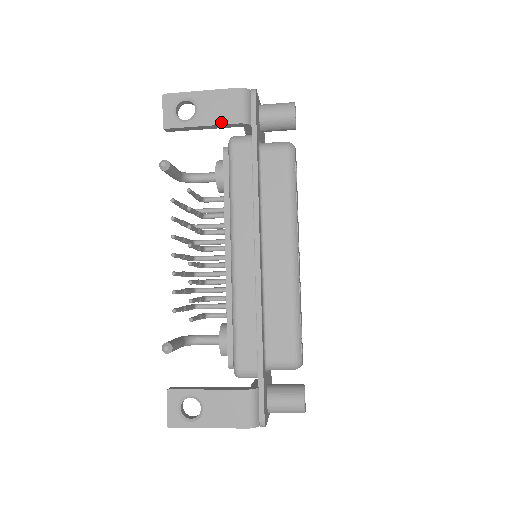
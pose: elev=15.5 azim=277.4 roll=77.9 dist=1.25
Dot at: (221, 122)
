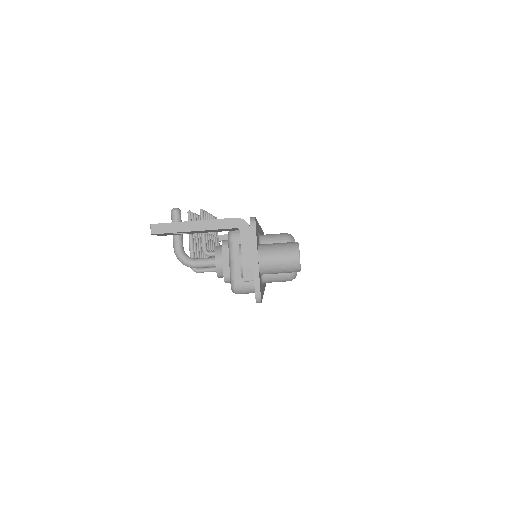
Dot at: occluded
